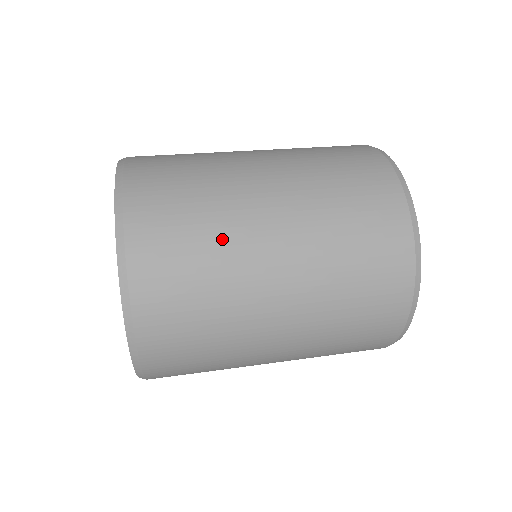
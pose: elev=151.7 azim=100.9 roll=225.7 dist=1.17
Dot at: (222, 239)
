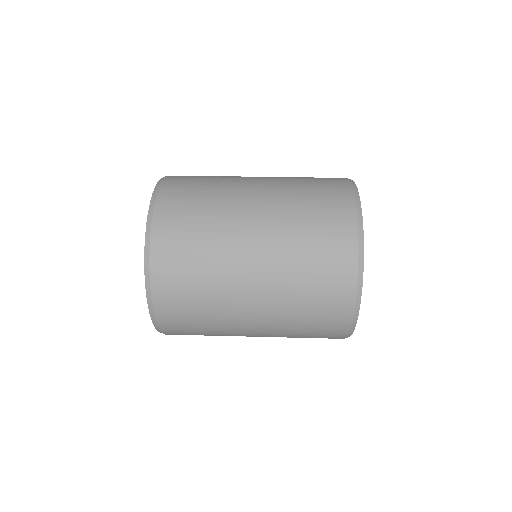
Dot at: (217, 326)
